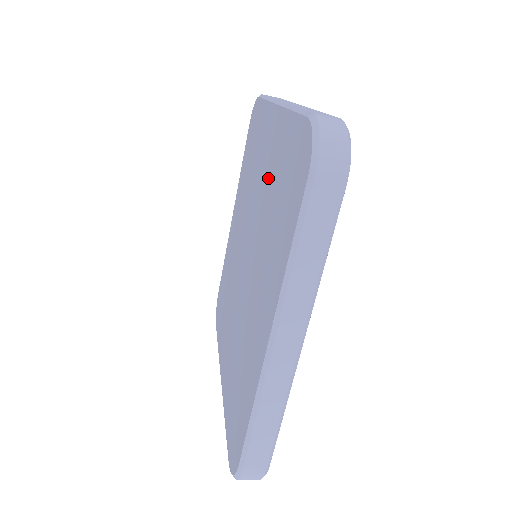
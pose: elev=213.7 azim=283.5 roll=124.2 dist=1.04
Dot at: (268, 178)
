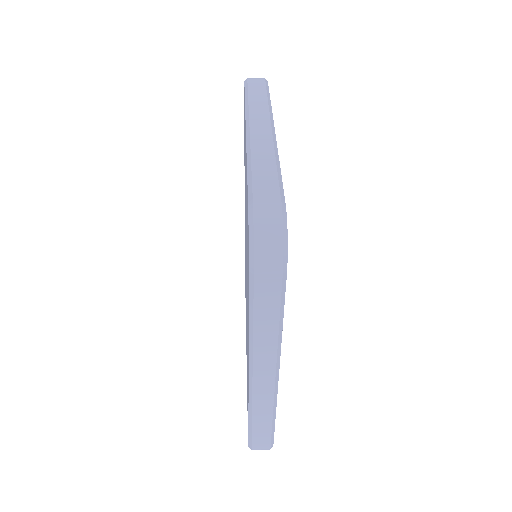
Dot at: (246, 208)
